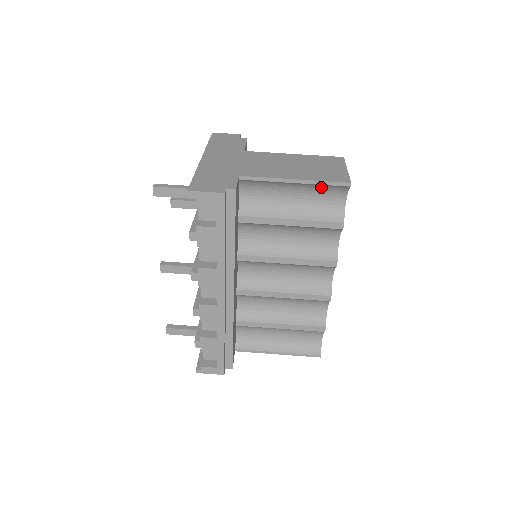
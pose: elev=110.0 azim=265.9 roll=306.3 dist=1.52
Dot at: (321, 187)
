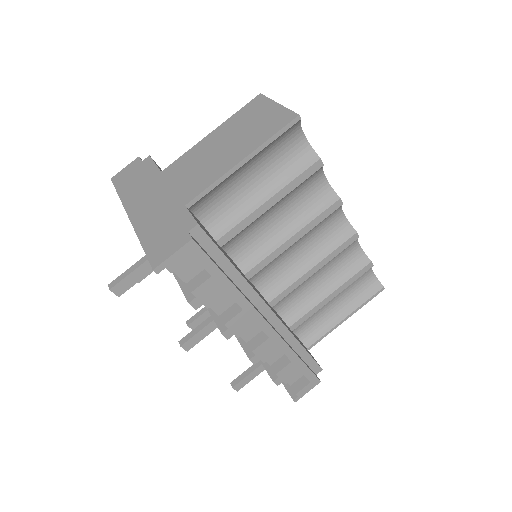
Dot at: (272, 144)
